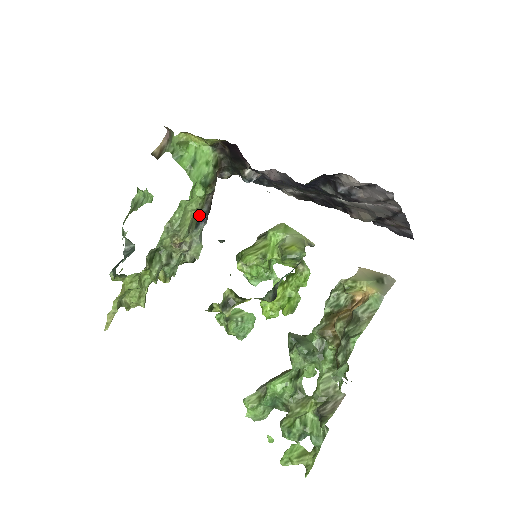
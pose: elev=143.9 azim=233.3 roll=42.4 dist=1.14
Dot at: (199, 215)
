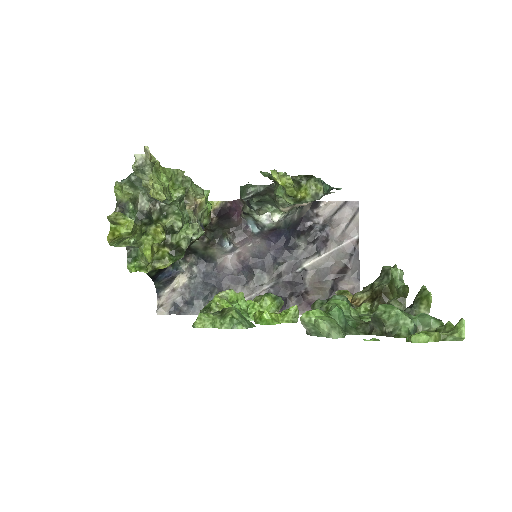
Dot at: occluded
